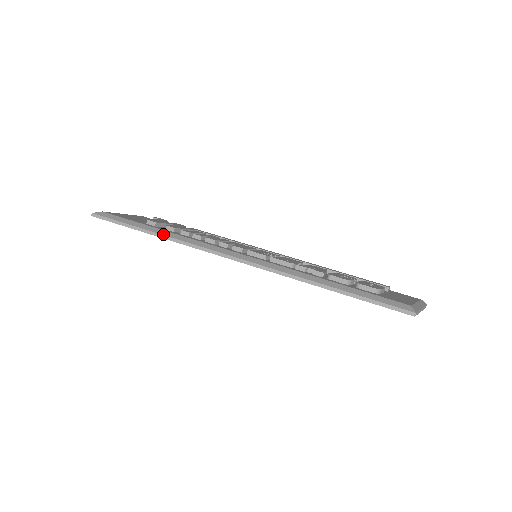
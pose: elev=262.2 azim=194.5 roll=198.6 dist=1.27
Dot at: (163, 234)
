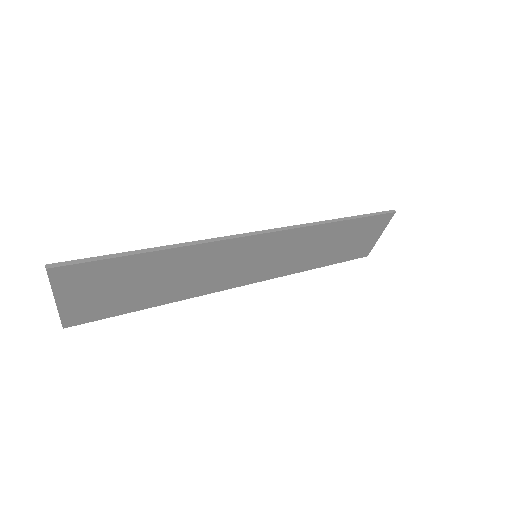
Dot at: (174, 244)
